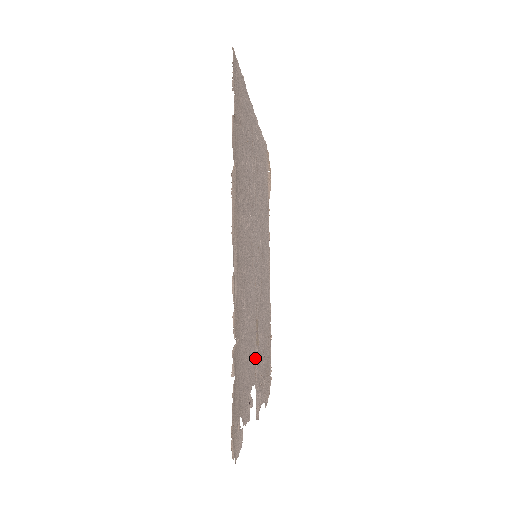
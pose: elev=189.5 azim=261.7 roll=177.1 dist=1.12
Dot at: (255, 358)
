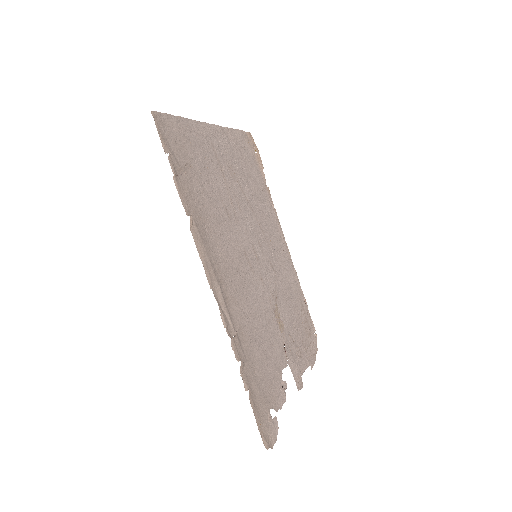
Dot at: (281, 343)
